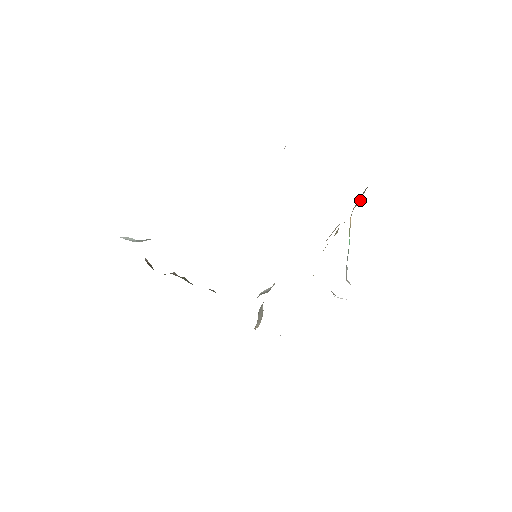
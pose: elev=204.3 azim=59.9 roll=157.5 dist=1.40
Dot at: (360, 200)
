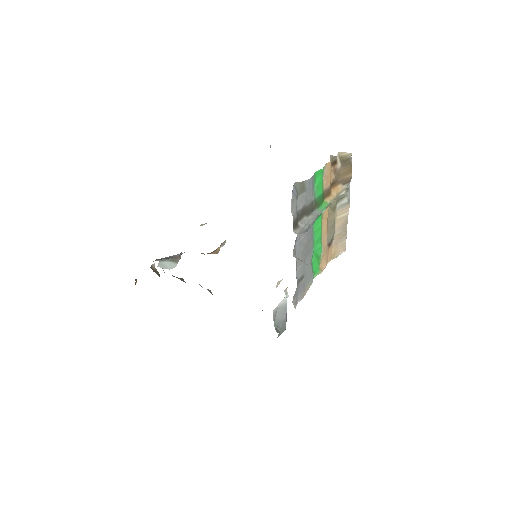
Dot at: (350, 175)
